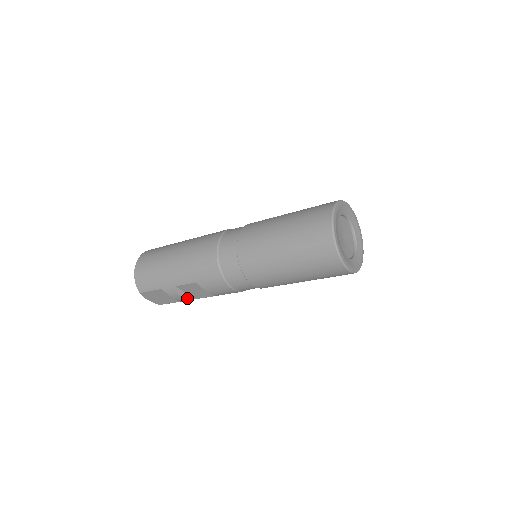
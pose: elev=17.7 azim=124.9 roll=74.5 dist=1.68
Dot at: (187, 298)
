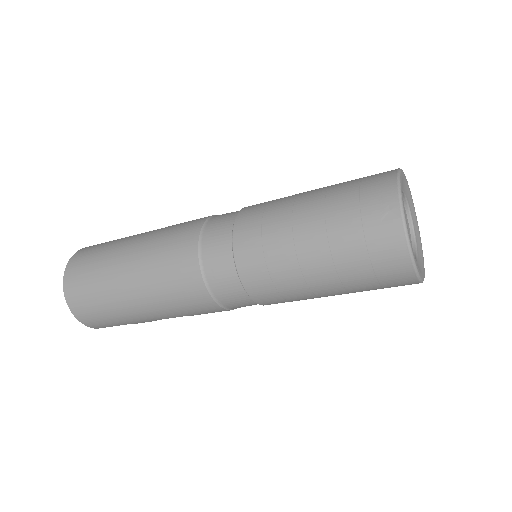
Dot at: occluded
